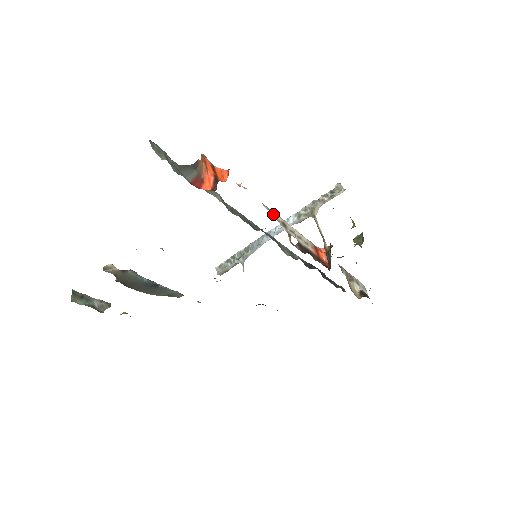
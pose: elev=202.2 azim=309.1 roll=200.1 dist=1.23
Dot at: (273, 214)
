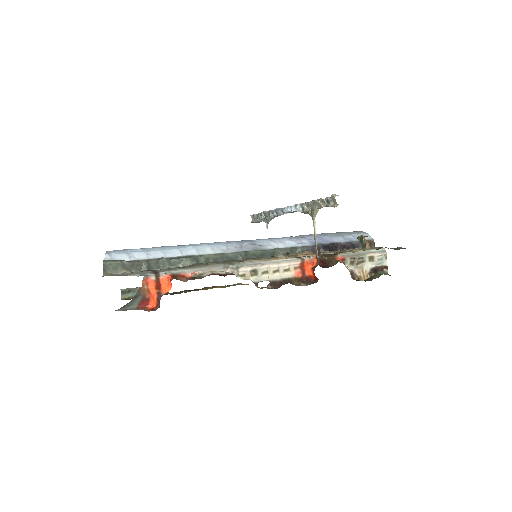
Dot at: (239, 270)
